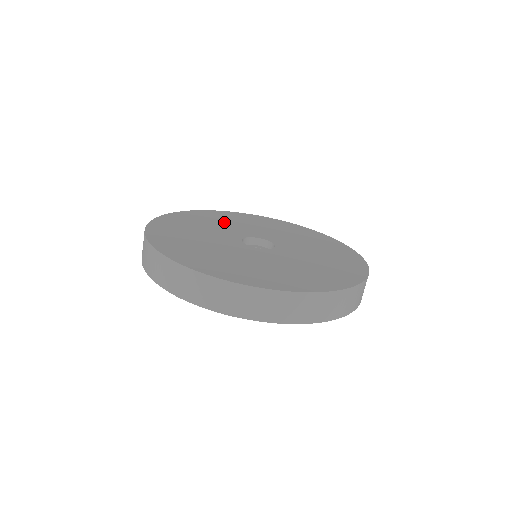
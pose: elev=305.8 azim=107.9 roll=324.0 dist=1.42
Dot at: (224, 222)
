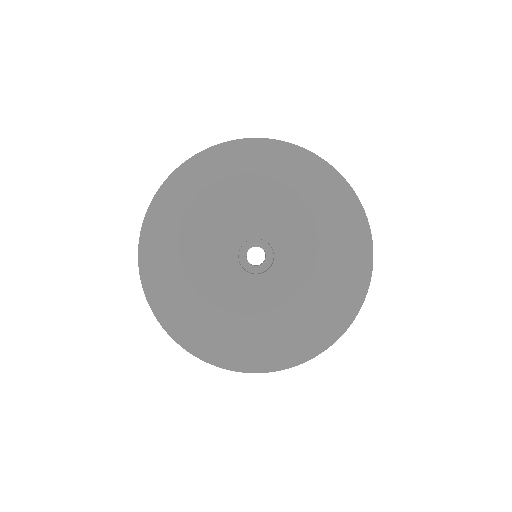
Dot at: (208, 206)
